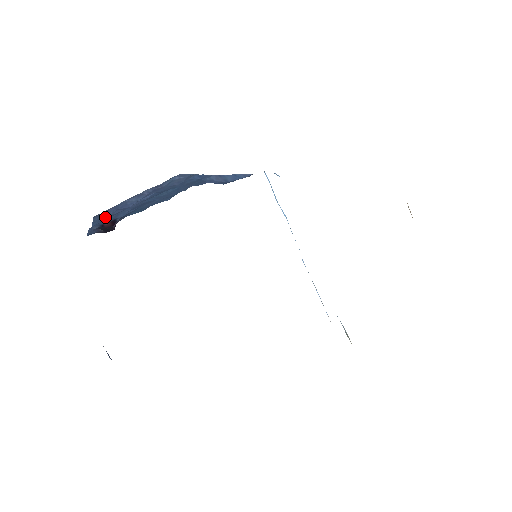
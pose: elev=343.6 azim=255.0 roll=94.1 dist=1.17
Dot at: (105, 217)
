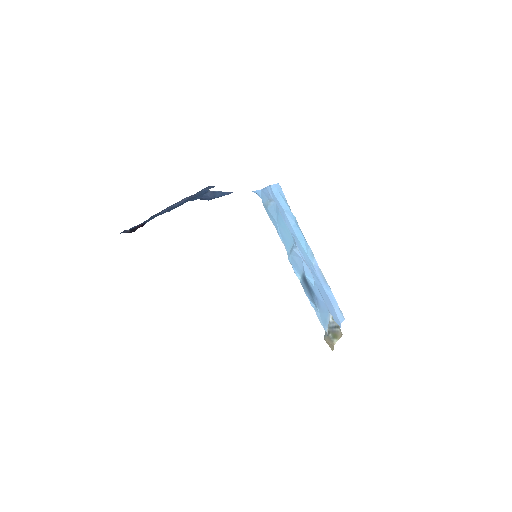
Dot at: occluded
